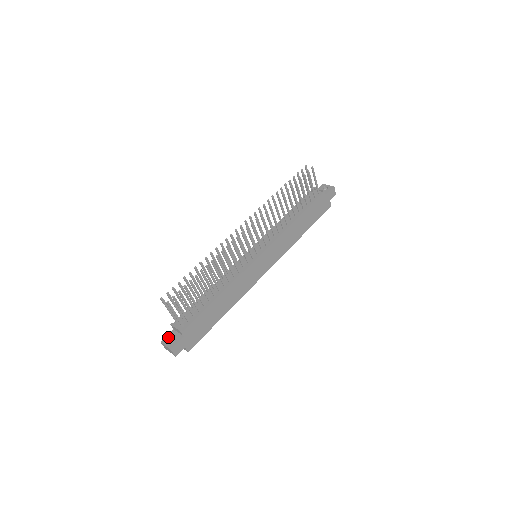
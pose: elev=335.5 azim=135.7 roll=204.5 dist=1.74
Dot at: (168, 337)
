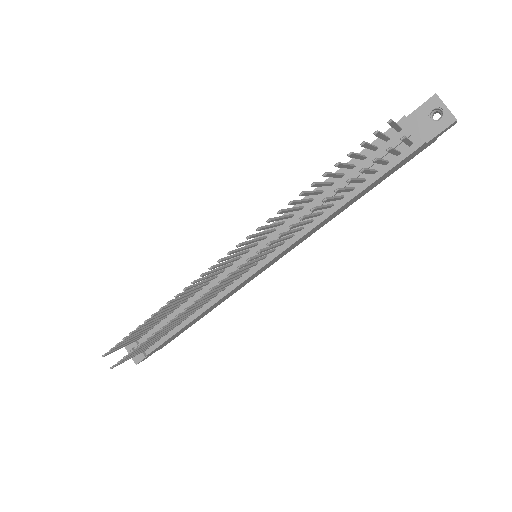
Dot at: (132, 344)
